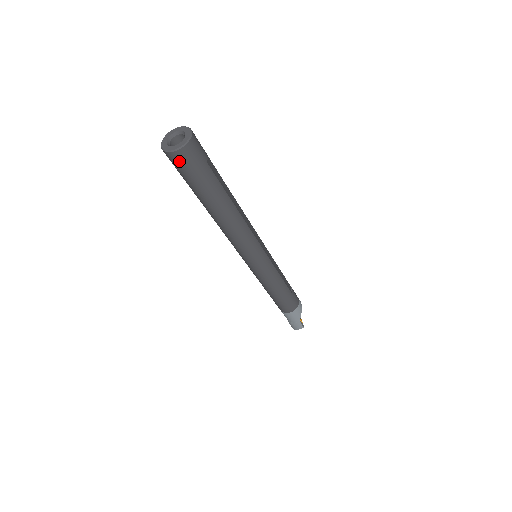
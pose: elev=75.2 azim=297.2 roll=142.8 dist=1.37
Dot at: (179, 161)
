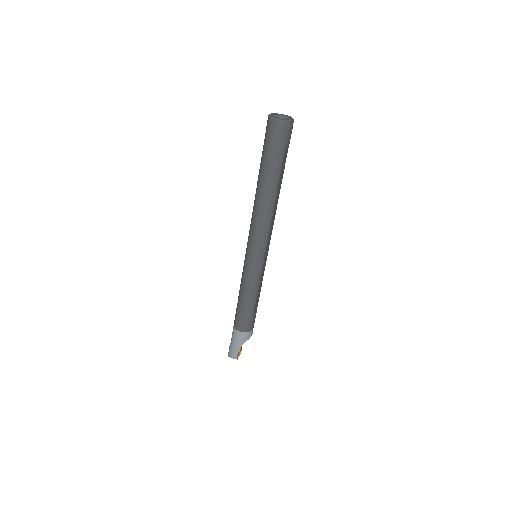
Dot at: (272, 129)
